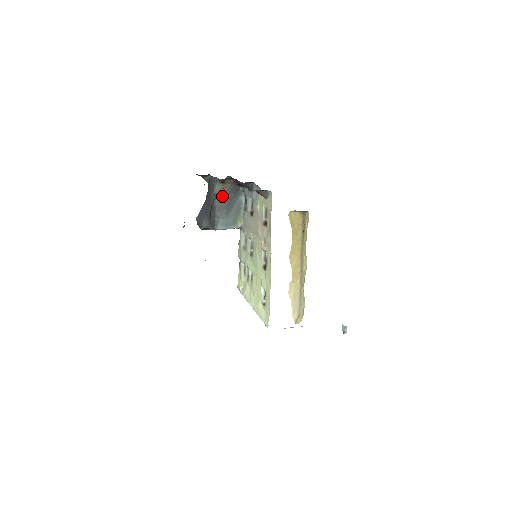
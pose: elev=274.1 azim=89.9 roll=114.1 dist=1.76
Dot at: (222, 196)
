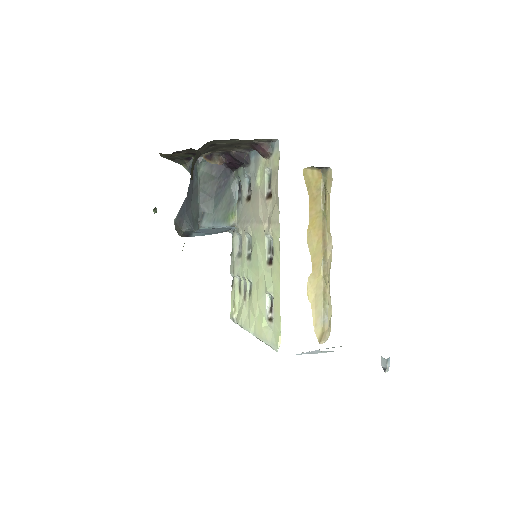
Dot at: (208, 182)
